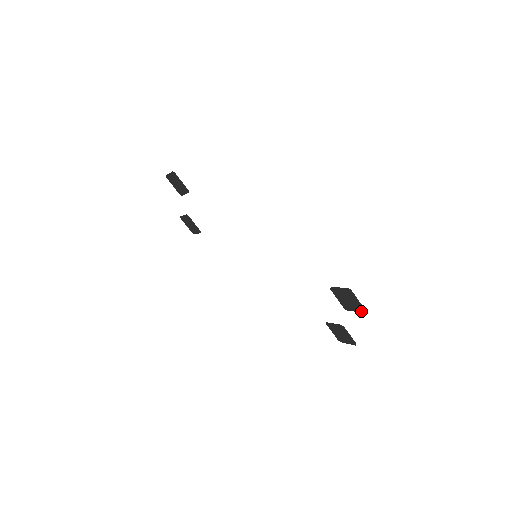
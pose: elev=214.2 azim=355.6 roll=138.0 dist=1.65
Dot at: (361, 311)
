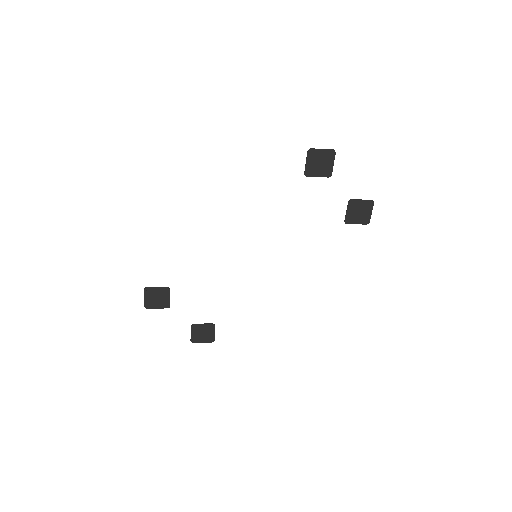
Dot at: (334, 156)
